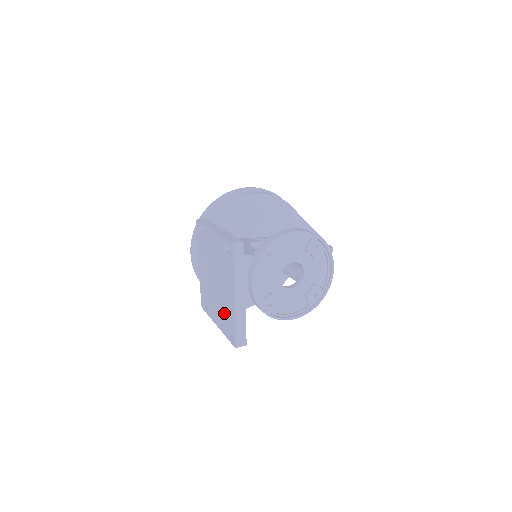
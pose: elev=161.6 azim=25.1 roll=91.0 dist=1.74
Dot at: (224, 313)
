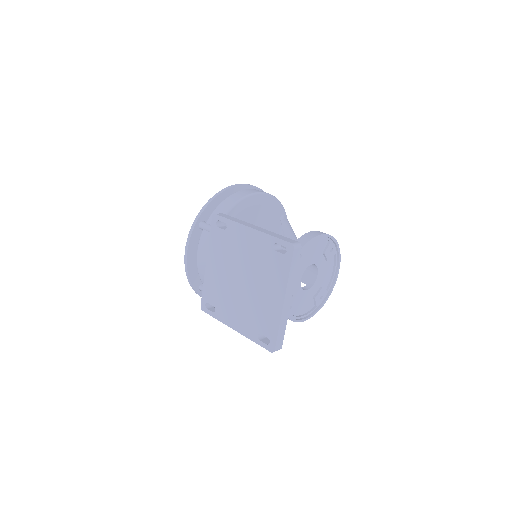
Dot at: (255, 316)
